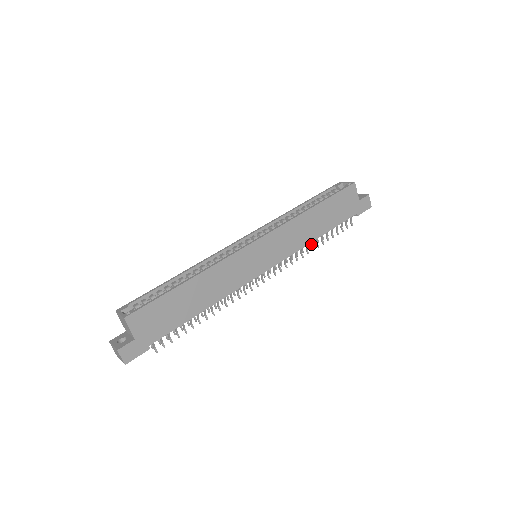
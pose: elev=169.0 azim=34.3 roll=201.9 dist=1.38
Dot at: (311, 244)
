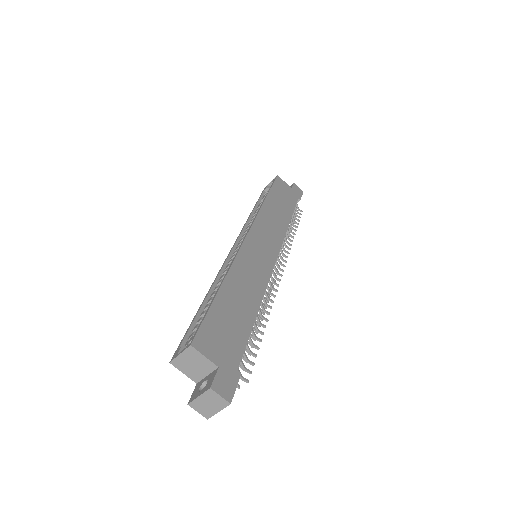
Dot at: (288, 233)
